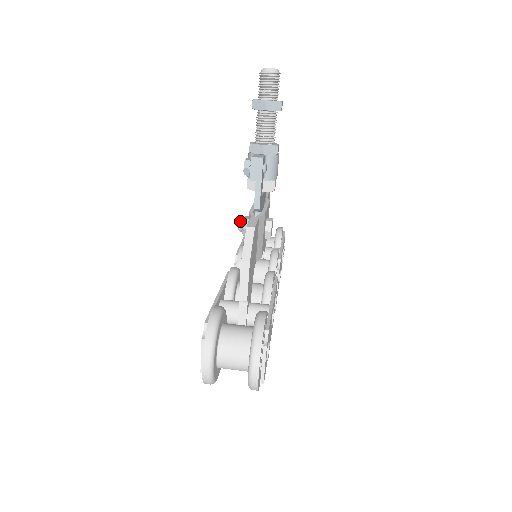
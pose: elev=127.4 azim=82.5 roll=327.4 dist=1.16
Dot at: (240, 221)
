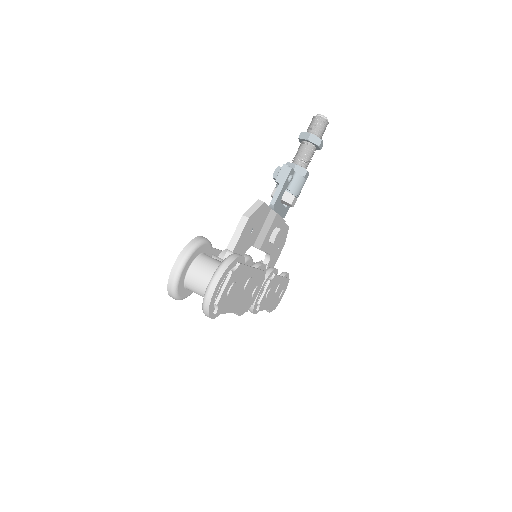
Dot at: occluded
